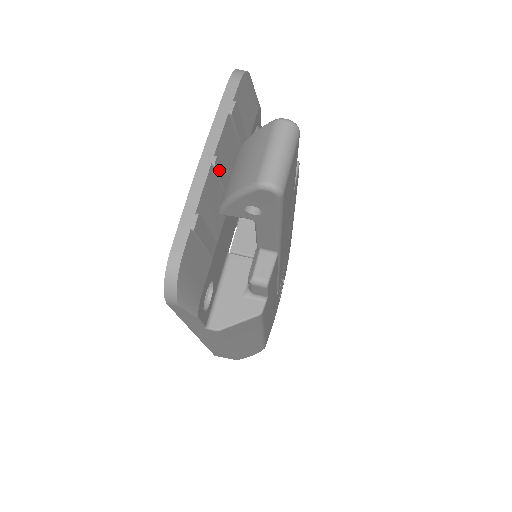
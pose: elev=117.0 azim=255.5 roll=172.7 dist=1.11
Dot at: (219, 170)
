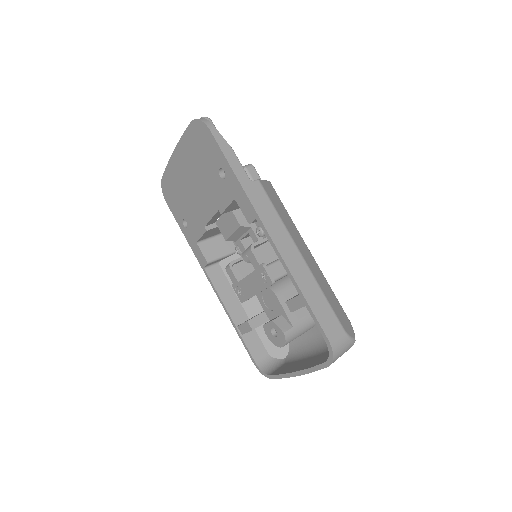
Dot at: occluded
